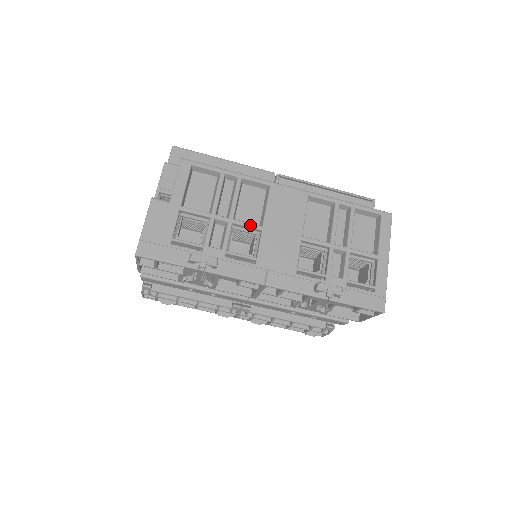
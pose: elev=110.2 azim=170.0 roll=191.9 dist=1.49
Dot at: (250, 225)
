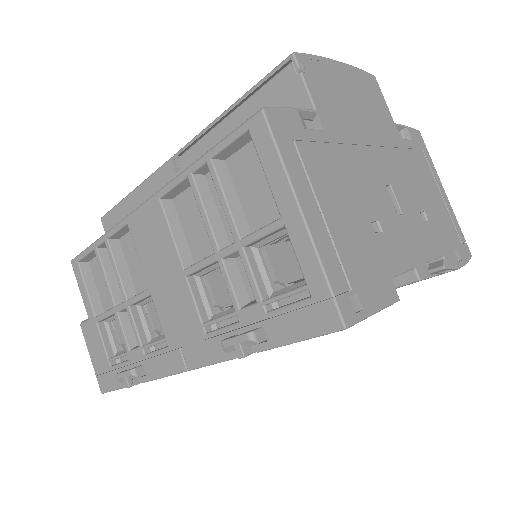
Dot at: (140, 297)
